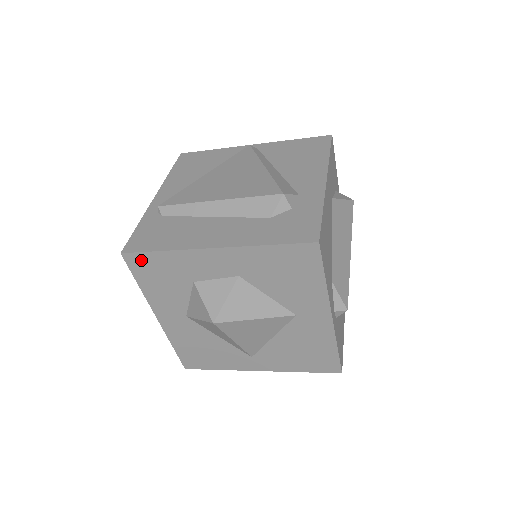
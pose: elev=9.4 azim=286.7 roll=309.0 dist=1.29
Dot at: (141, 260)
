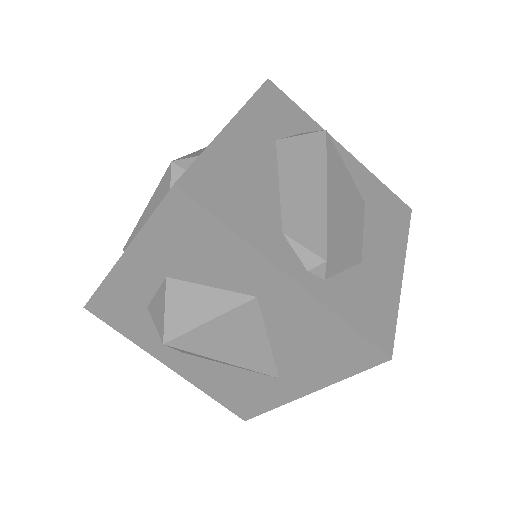
Dot at: (99, 306)
